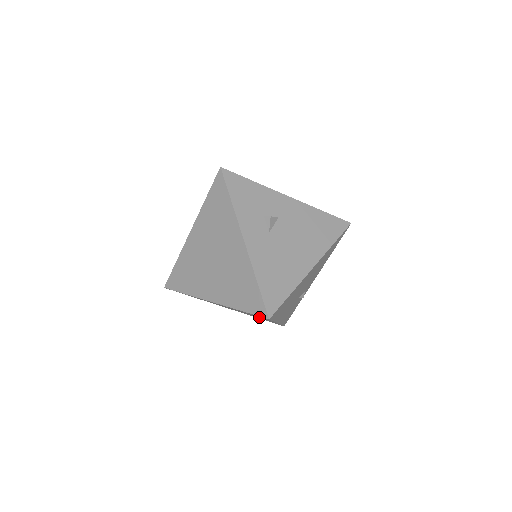
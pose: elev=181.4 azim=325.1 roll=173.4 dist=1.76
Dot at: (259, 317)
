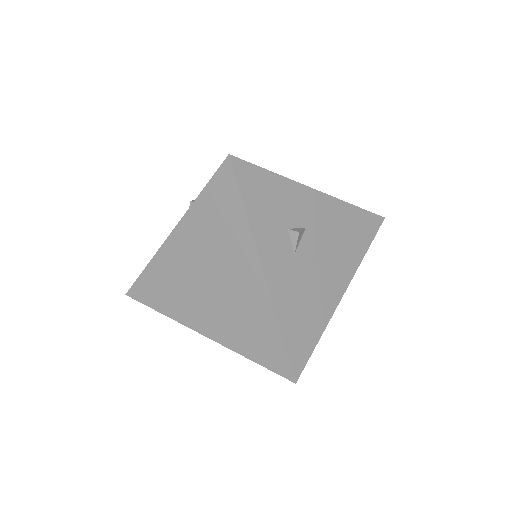
Dot at: occluded
